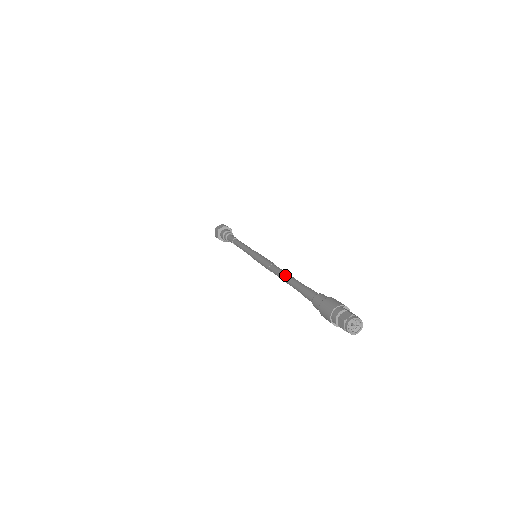
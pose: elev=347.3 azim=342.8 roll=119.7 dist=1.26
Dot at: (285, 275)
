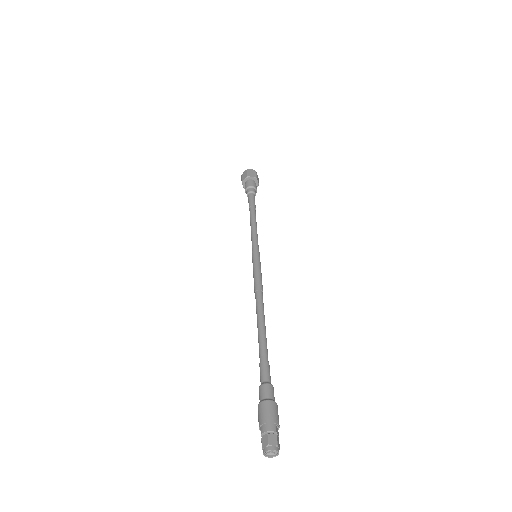
Dot at: (262, 321)
